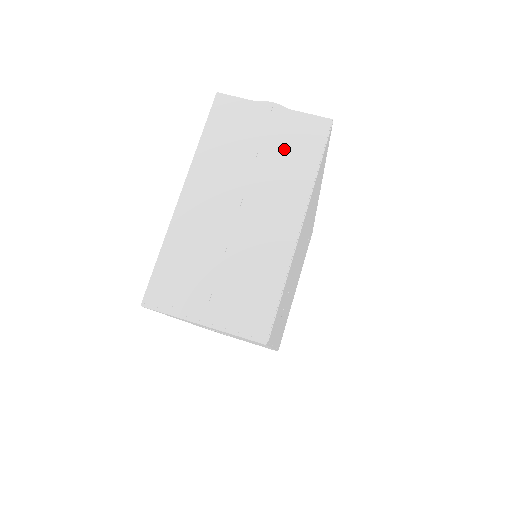
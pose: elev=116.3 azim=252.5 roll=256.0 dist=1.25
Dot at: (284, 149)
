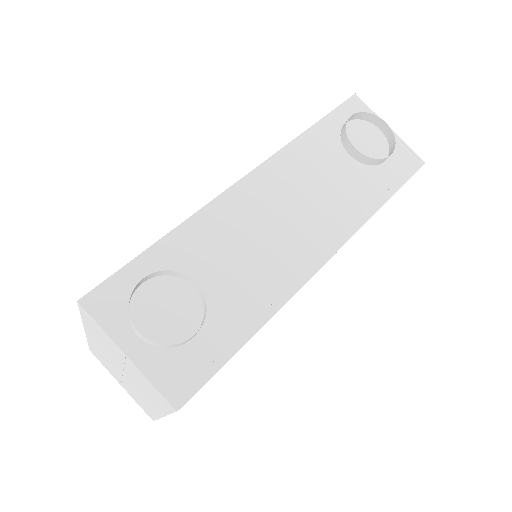
Dot at: (142, 383)
